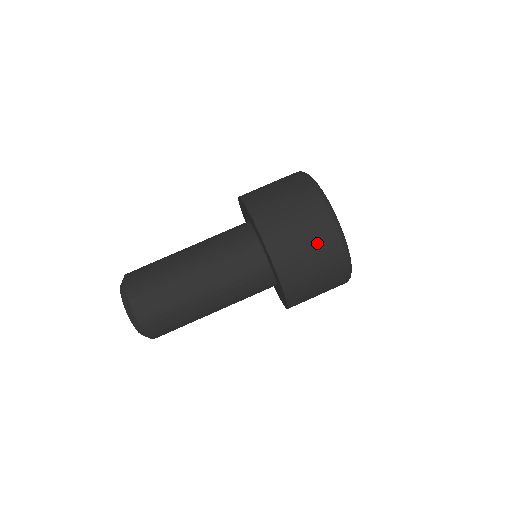
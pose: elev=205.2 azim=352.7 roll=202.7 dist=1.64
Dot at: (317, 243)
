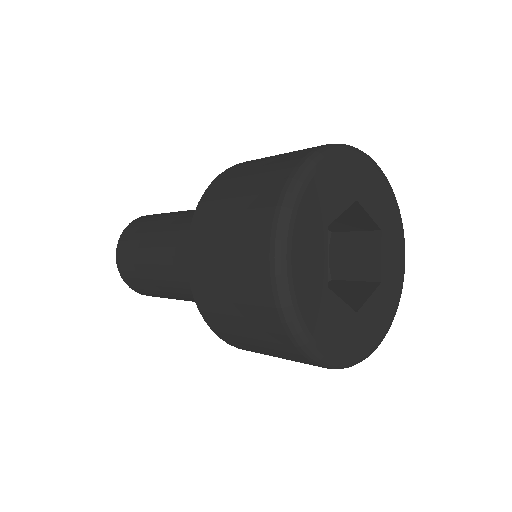
Dot at: (240, 271)
